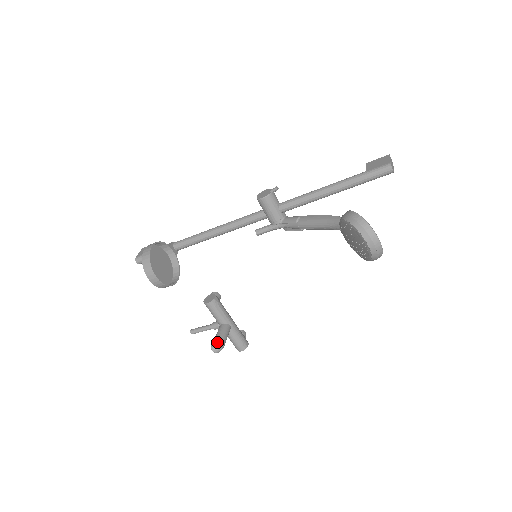
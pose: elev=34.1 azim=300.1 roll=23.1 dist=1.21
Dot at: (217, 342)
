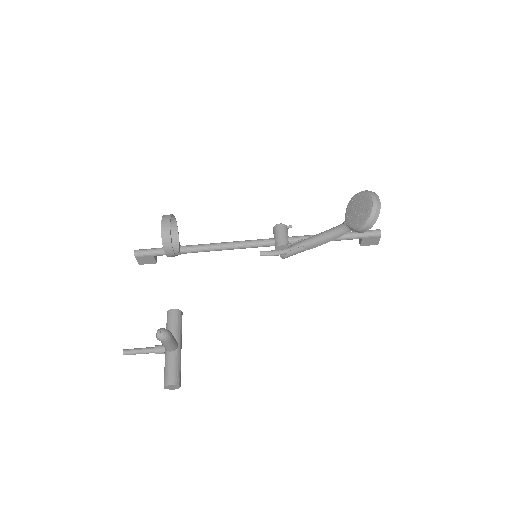
Dot at: occluded
